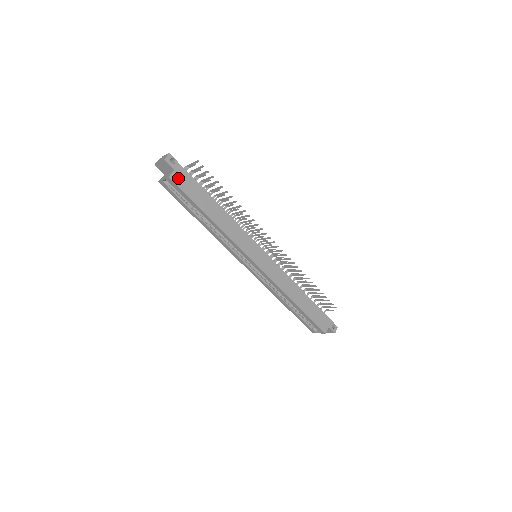
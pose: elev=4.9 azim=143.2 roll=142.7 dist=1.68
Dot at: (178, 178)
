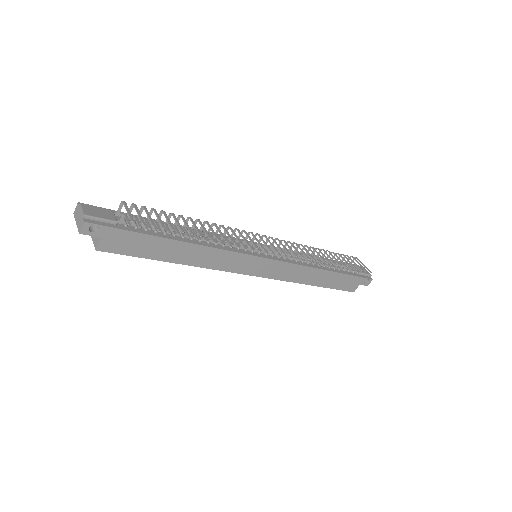
Dot at: (111, 244)
